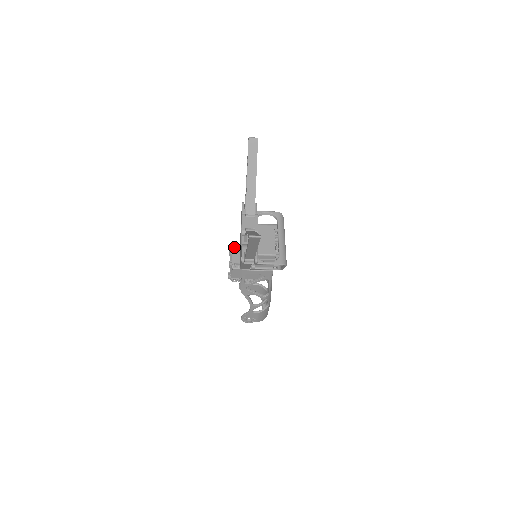
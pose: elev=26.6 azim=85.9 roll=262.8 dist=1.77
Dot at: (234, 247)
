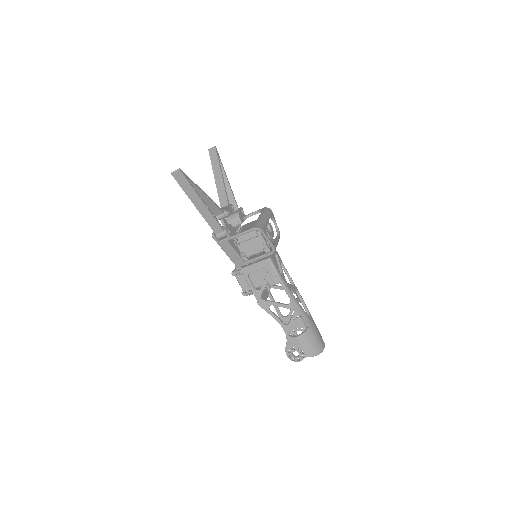
Dot at: occluded
